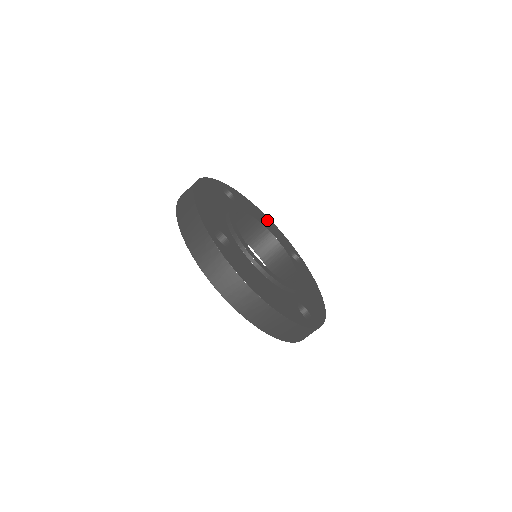
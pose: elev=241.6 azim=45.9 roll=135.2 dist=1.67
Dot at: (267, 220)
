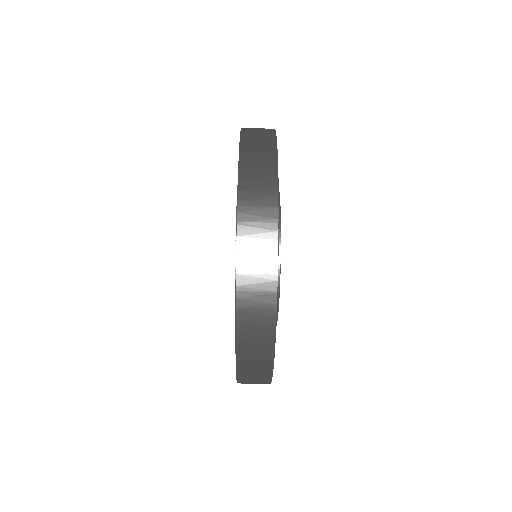
Dot at: occluded
